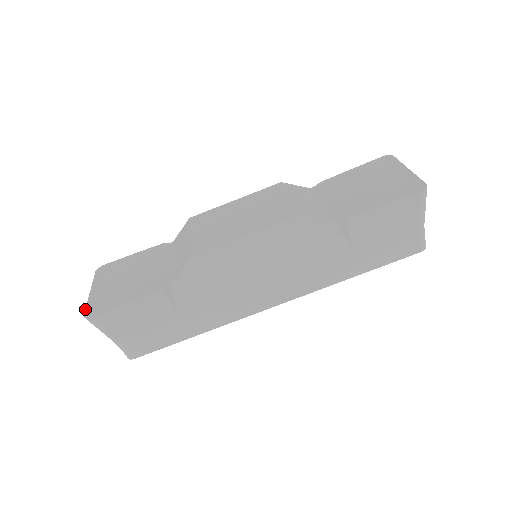
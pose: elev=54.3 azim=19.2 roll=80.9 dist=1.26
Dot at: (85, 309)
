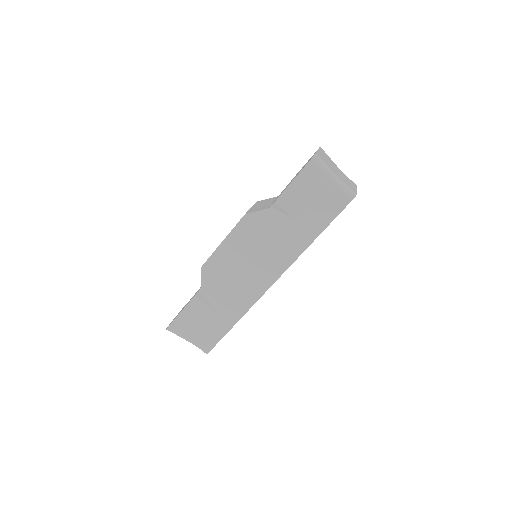
Dot at: occluded
